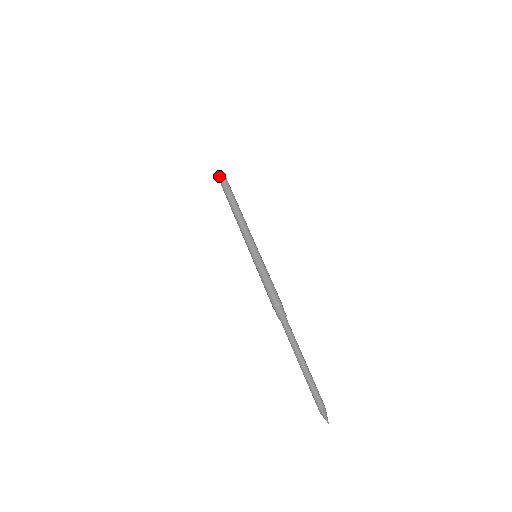
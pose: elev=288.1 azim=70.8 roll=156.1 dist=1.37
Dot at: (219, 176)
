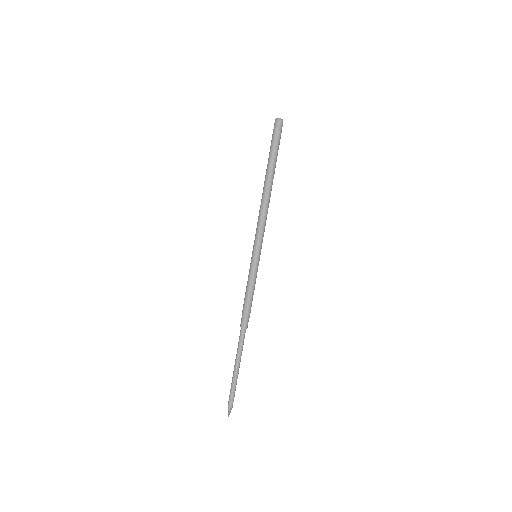
Dot at: (275, 127)
